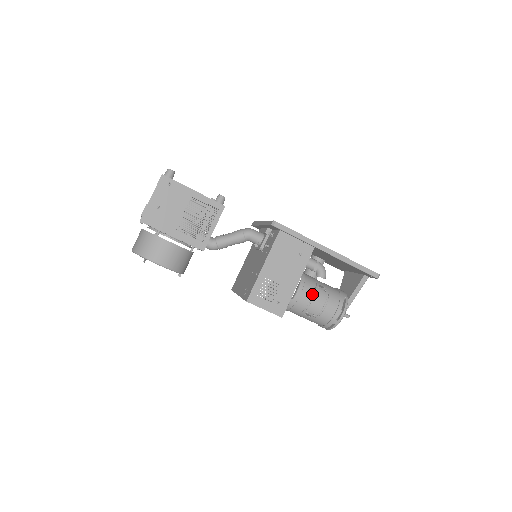
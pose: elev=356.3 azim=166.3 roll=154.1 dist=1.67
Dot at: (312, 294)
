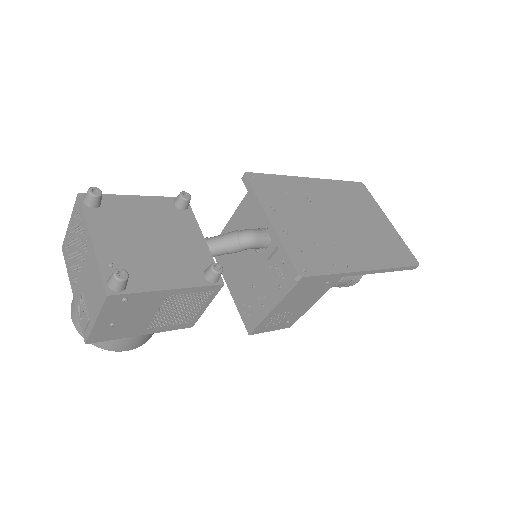
Dot at: occluded
